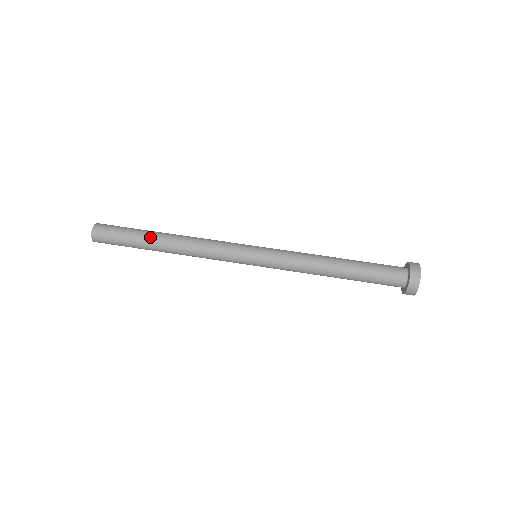
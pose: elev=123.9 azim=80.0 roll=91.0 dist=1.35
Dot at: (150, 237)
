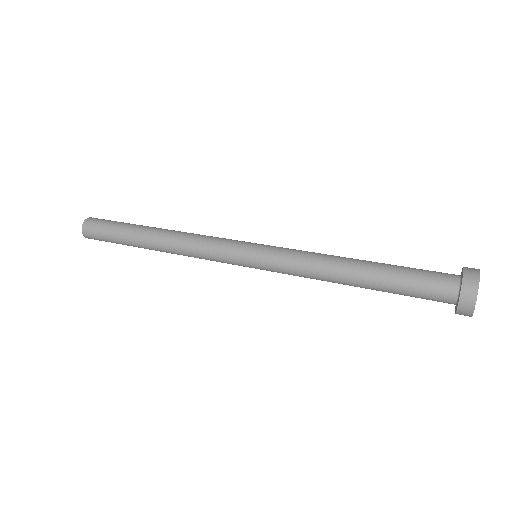
Dot at: occluded
